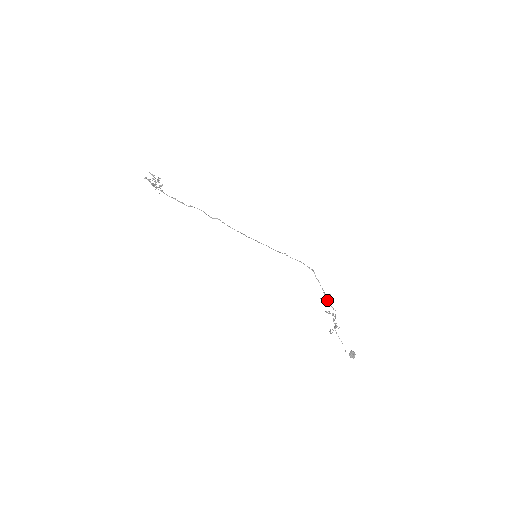
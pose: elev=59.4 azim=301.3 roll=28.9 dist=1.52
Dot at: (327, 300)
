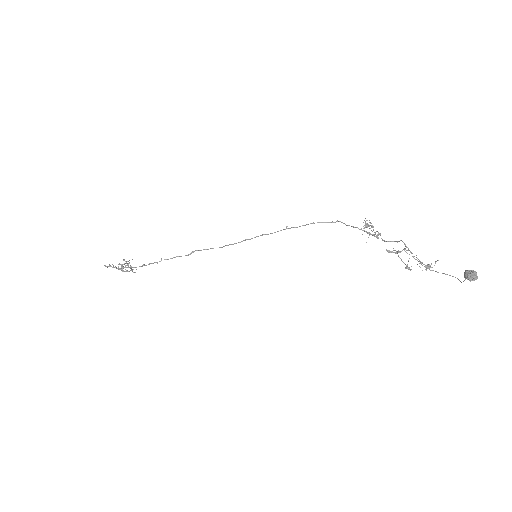
Dot at: occluded
